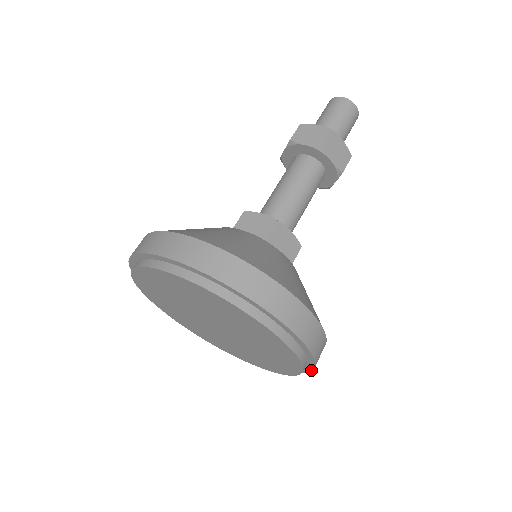
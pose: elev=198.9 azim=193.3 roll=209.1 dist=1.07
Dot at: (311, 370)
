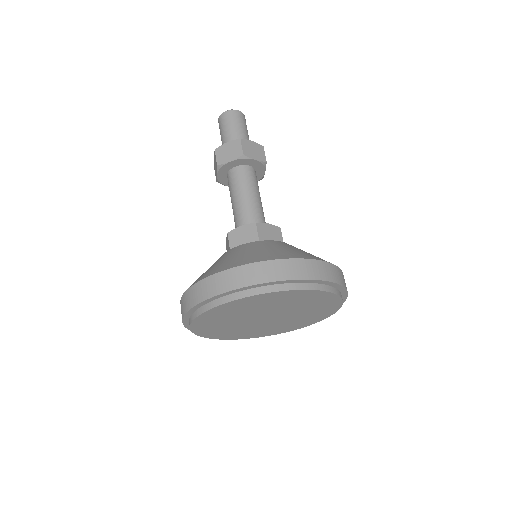
Dot at: (346, 298)
